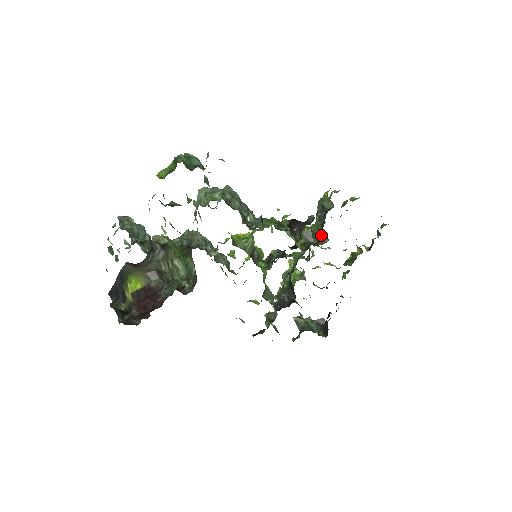
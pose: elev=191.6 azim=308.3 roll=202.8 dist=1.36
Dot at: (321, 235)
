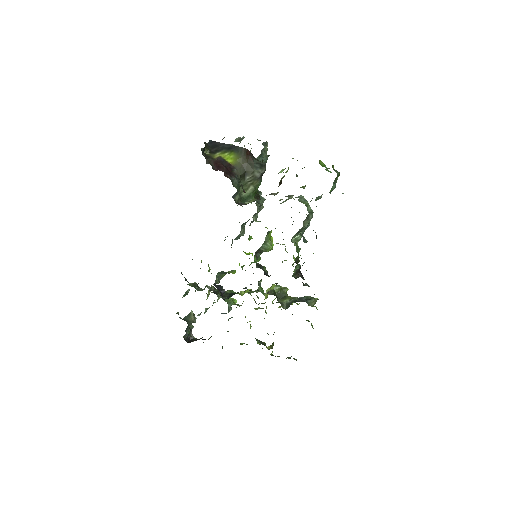
Dot at: (287, 303)
